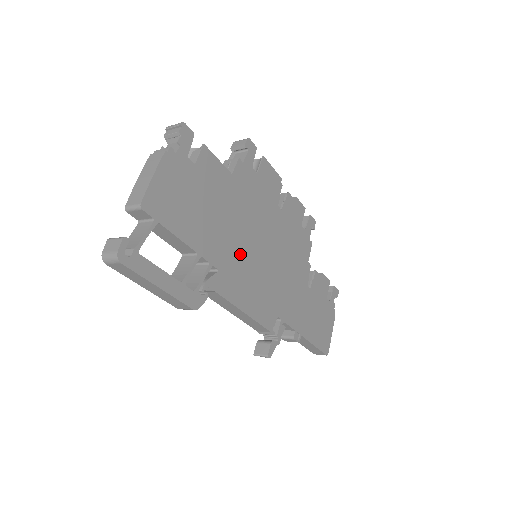
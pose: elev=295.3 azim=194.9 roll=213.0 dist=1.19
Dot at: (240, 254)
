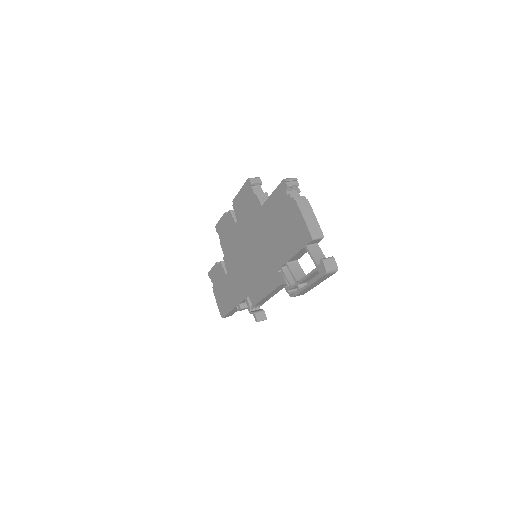
Dot at: occluded
